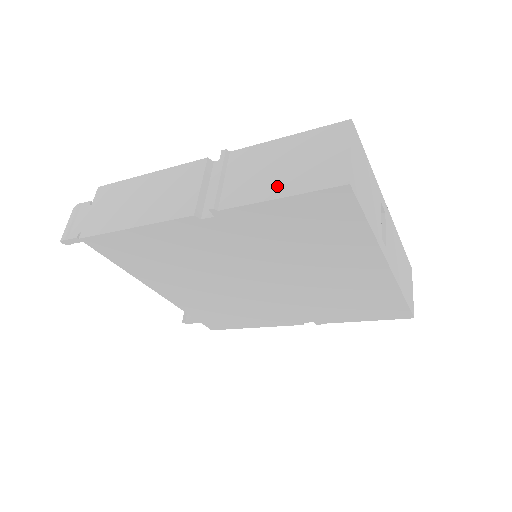
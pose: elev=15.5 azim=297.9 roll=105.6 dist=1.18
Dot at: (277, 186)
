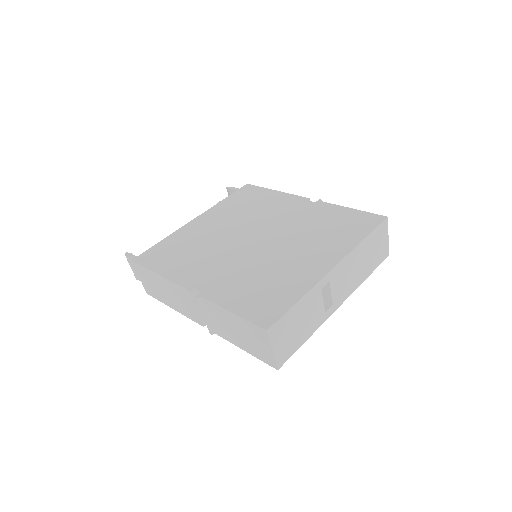
Dot at: (240, 343)
